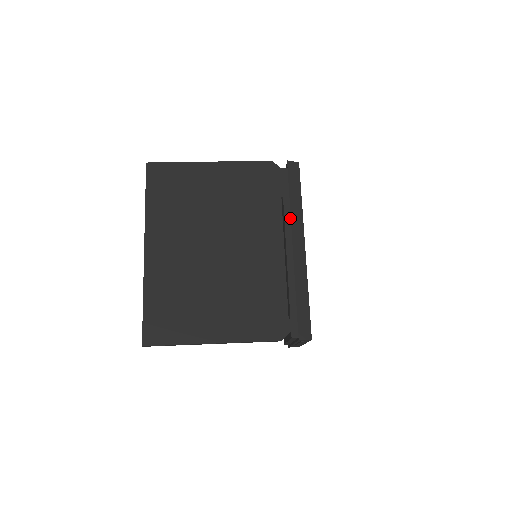
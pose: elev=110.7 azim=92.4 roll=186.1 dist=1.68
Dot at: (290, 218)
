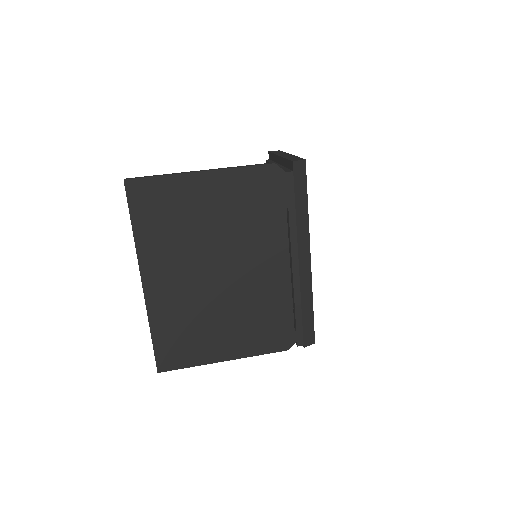
Dot at: (296, 231)
